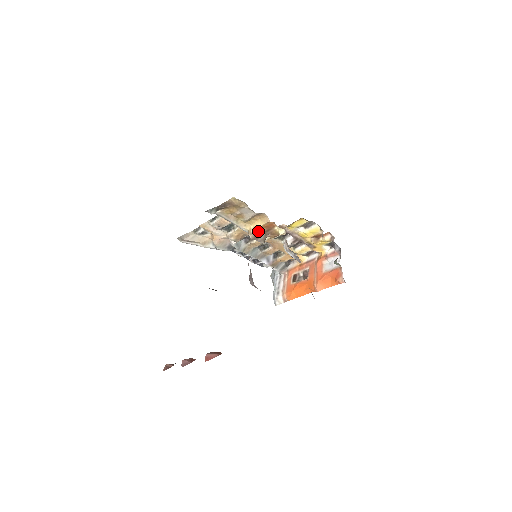
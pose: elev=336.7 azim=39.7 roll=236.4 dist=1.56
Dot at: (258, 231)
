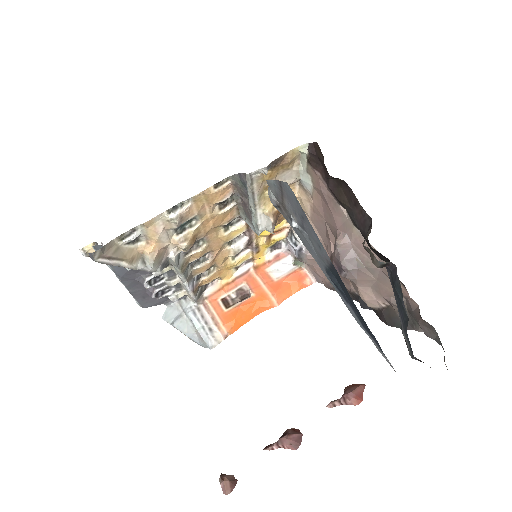
Dot at: (278, 212)
